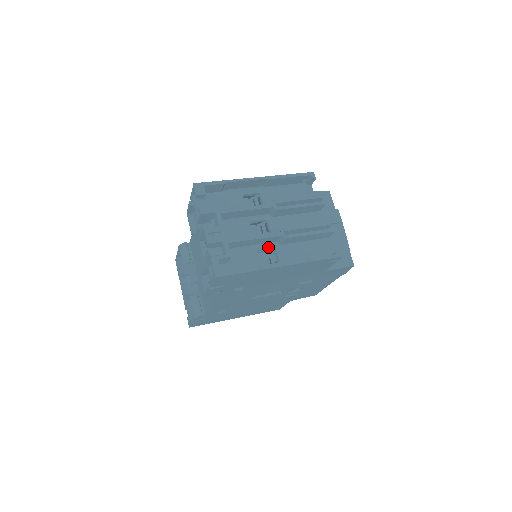
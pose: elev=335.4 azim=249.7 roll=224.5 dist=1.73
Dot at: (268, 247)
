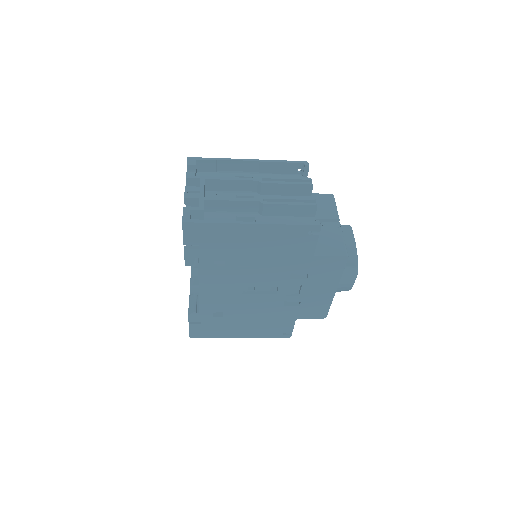
Dot at: (248, 216)
